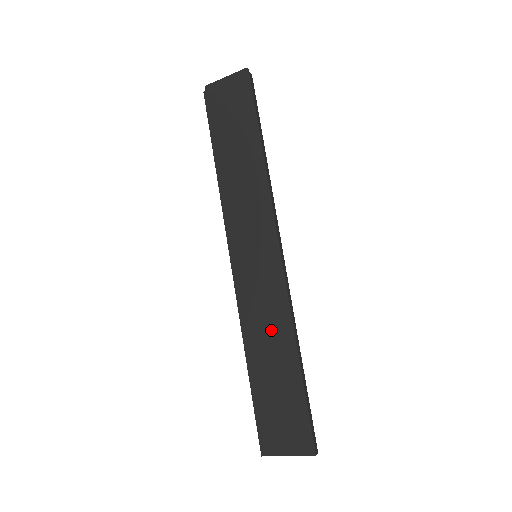
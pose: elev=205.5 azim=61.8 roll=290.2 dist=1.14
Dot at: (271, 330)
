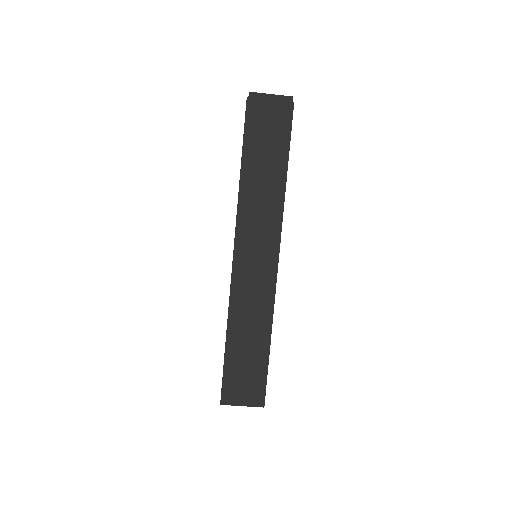
Dot at: (254, 316)
